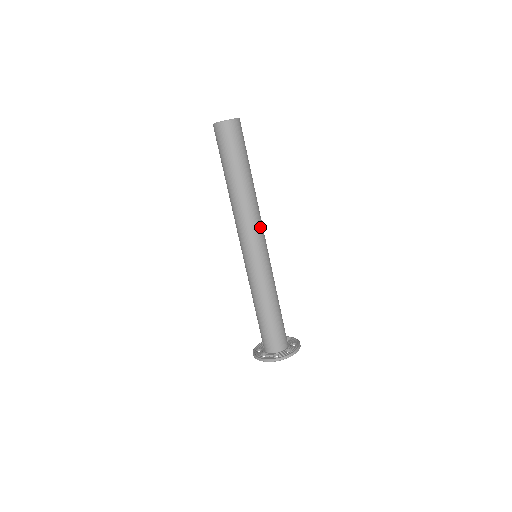
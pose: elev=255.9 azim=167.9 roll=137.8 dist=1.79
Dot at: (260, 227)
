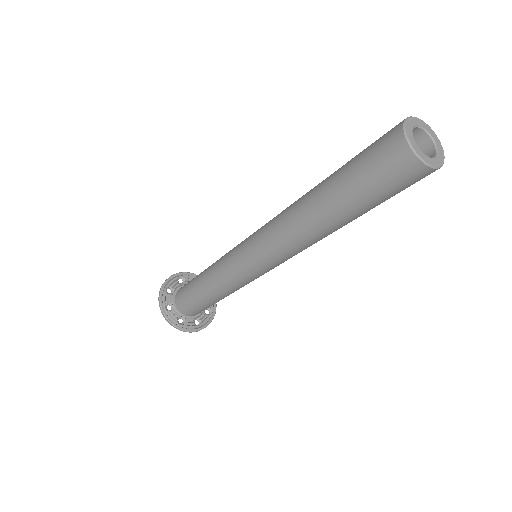
Dot at: occluded
